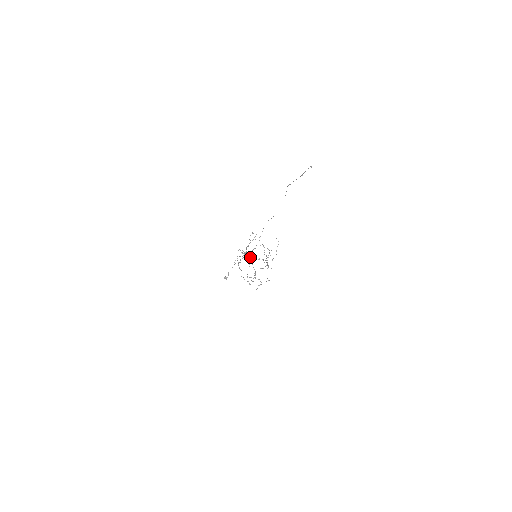
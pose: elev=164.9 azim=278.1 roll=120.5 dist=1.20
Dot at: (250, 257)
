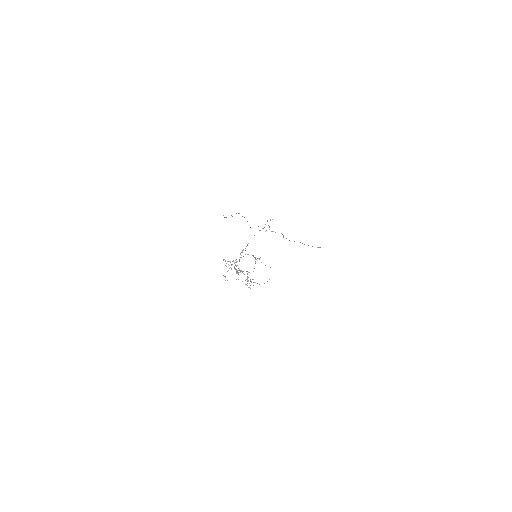
Dot at: (235, 268)
